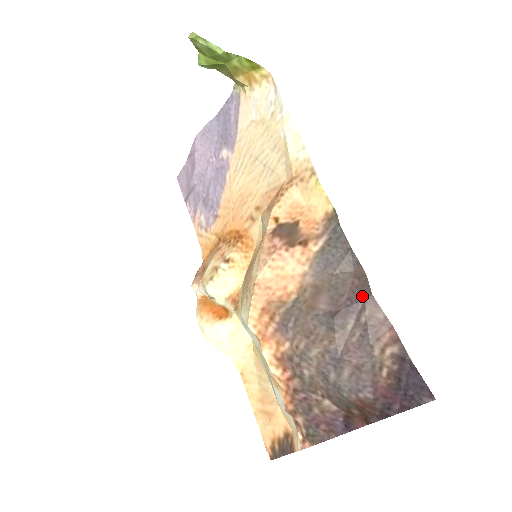
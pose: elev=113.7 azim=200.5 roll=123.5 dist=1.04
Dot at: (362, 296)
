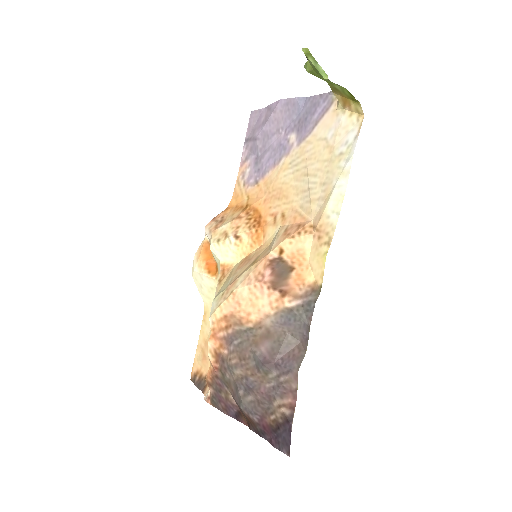
Dot at: (292, 365)
